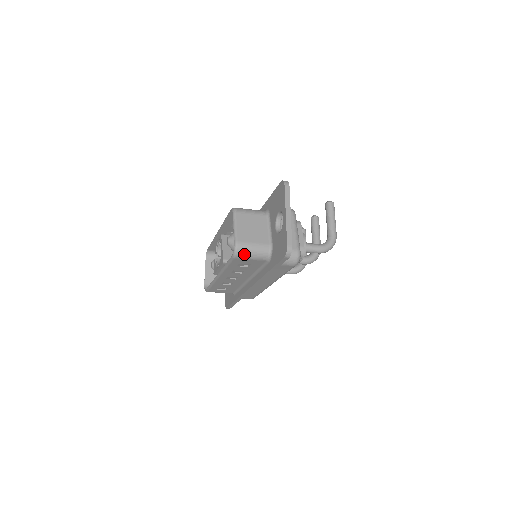
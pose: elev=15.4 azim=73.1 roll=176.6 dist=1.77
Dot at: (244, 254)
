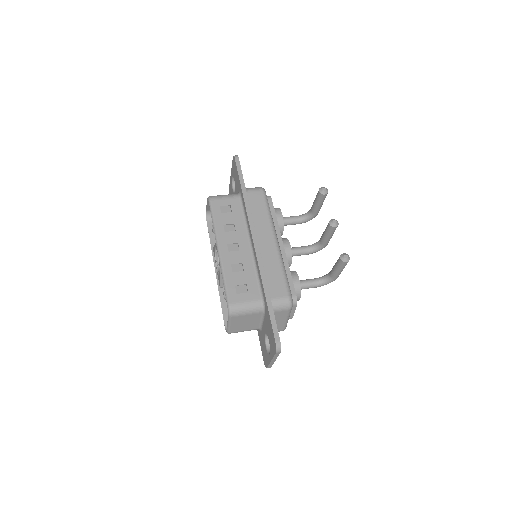
Dot at: occluded
